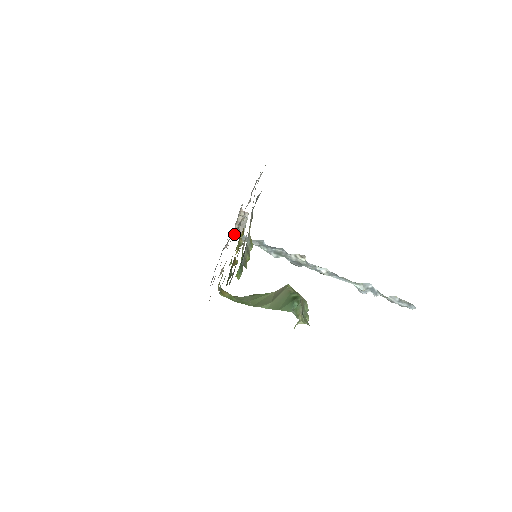
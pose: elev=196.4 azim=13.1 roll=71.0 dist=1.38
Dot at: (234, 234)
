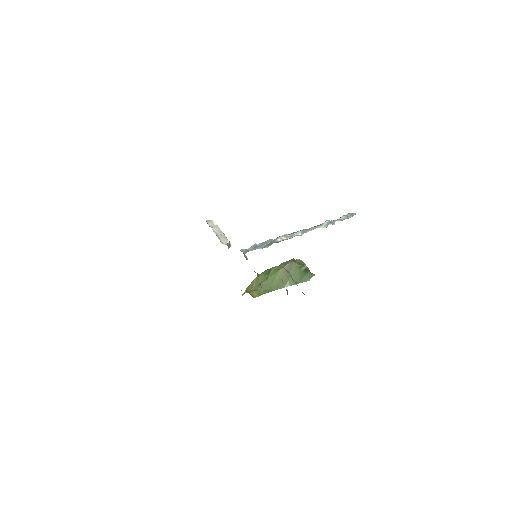
Dot at: occluded
